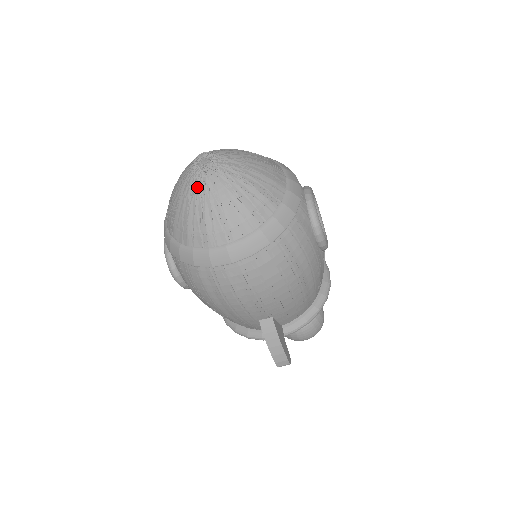
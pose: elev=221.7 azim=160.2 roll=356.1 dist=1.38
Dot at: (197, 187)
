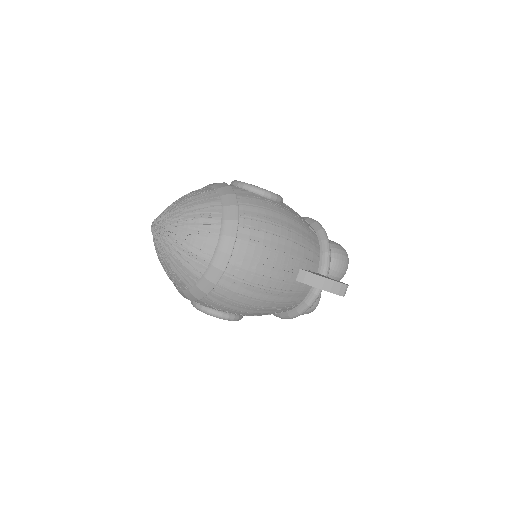
Dot at: (167, 241)
